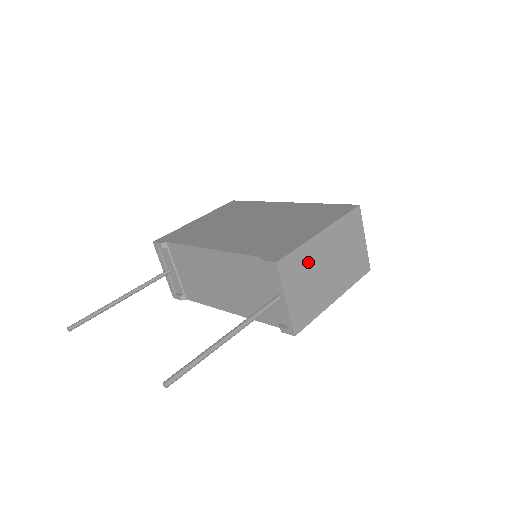
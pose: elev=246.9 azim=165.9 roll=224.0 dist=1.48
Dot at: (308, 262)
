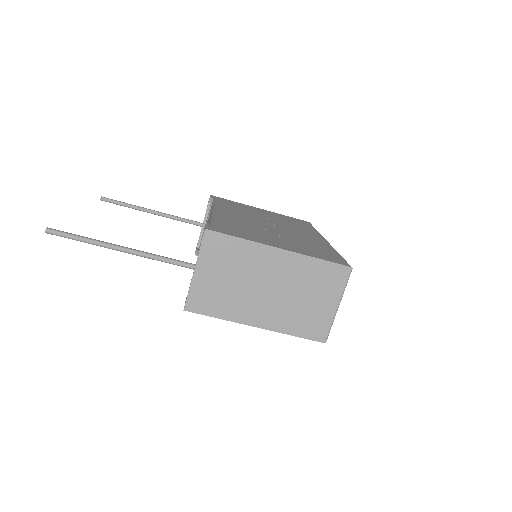
Dot at: (244, 261)
